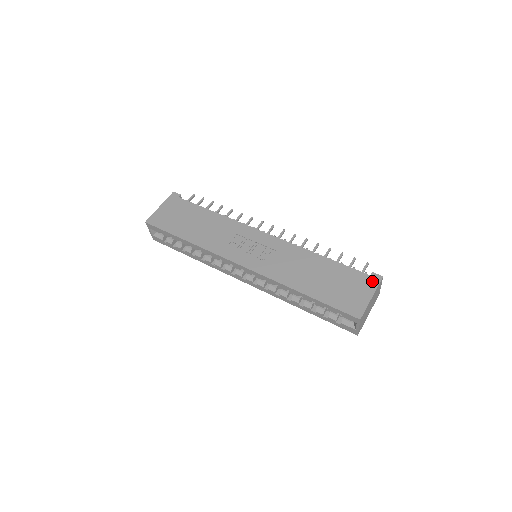
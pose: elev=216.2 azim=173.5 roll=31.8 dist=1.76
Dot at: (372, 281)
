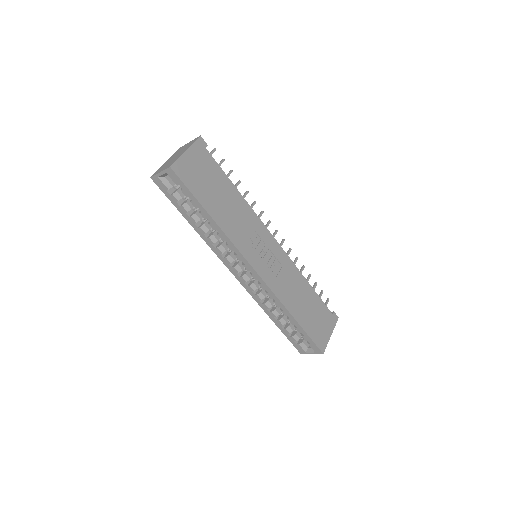
Dot at: (333, 320)
